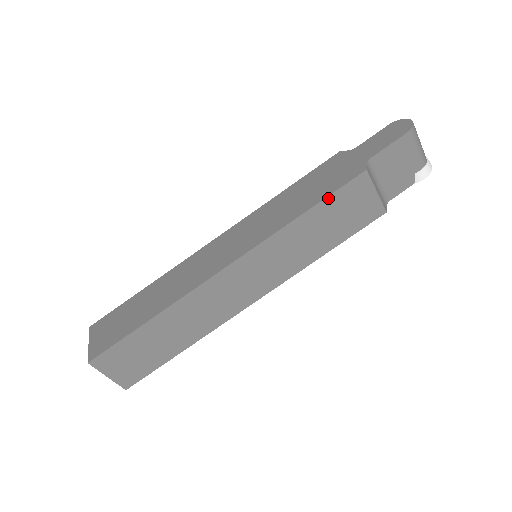
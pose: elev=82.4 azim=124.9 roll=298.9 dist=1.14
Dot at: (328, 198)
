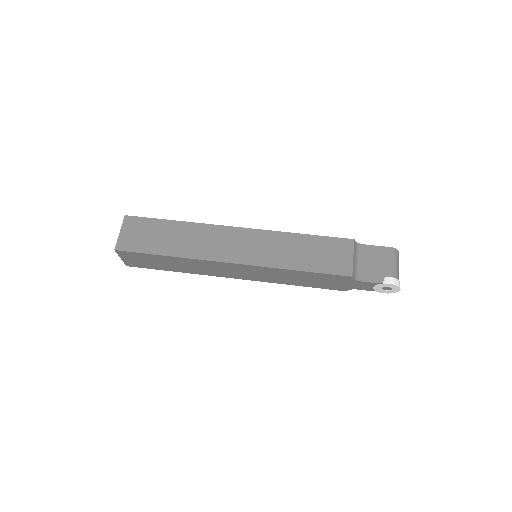
Dot at: (322, 237)
